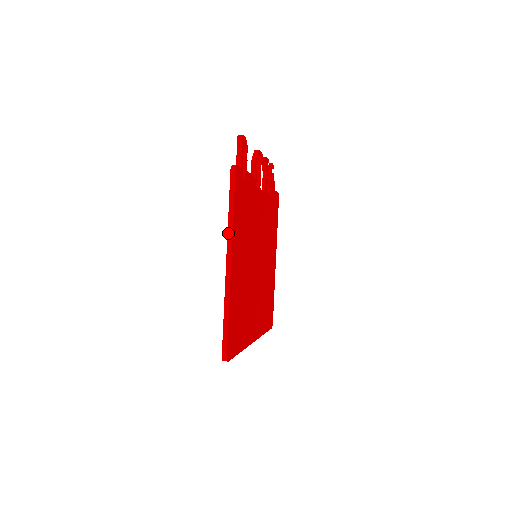
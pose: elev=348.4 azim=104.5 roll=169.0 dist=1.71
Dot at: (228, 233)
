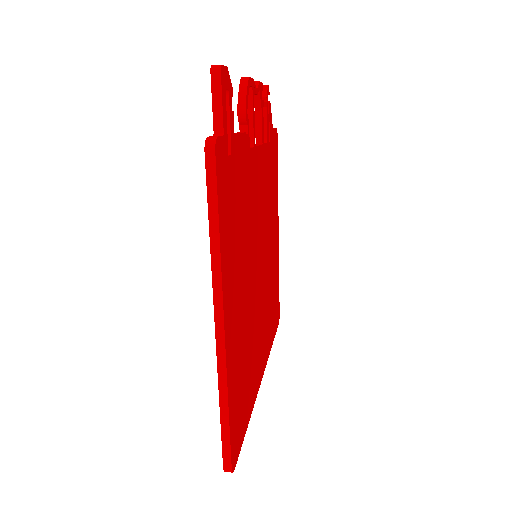
Dot at: (213, 275)
